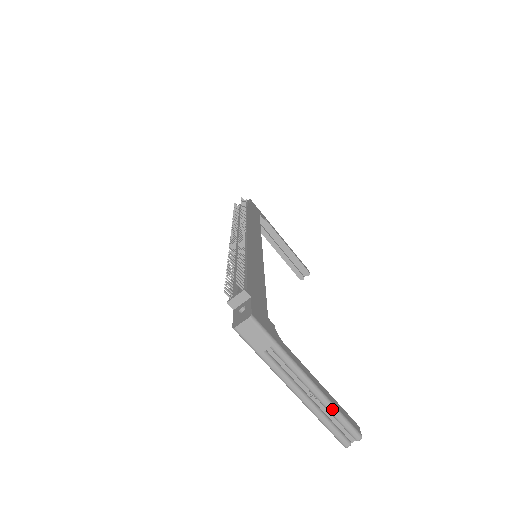
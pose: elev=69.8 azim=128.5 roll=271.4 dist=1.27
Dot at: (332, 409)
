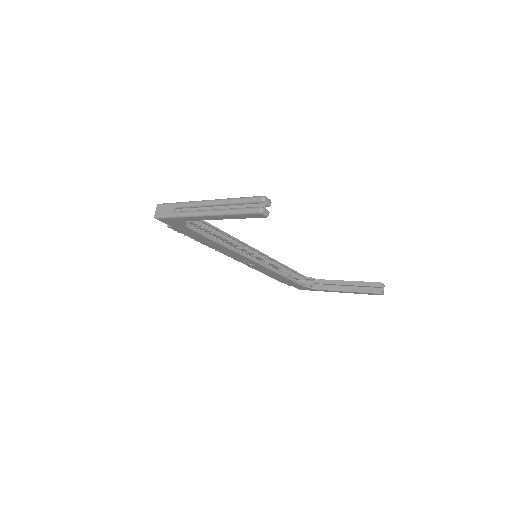
Dot at: (229, 200)
